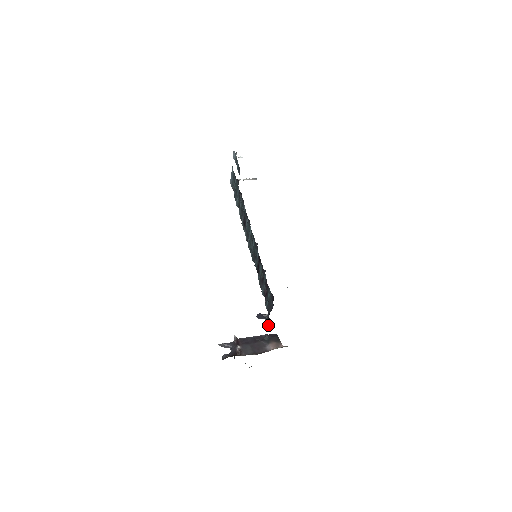
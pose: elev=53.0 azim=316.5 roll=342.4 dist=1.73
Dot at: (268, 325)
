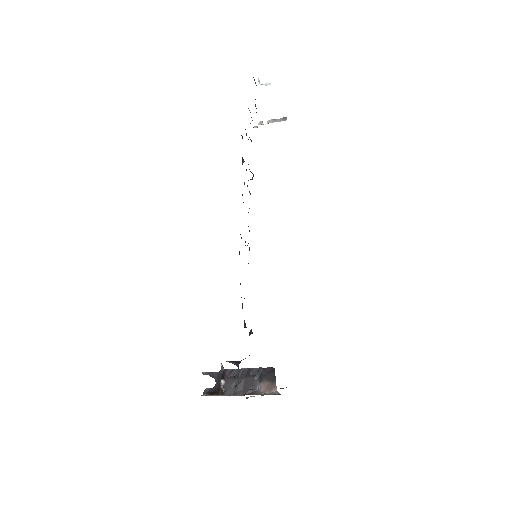
Dot at: occluded
